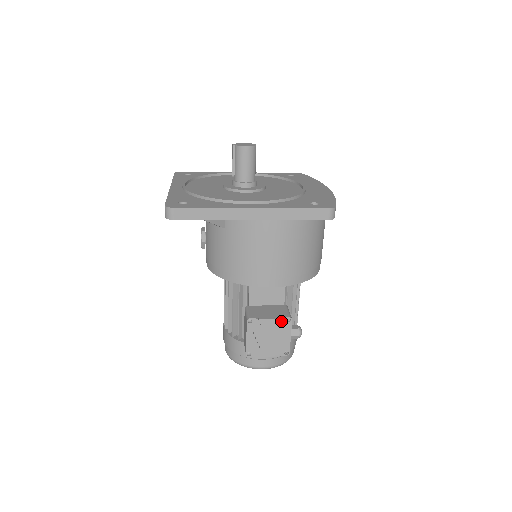
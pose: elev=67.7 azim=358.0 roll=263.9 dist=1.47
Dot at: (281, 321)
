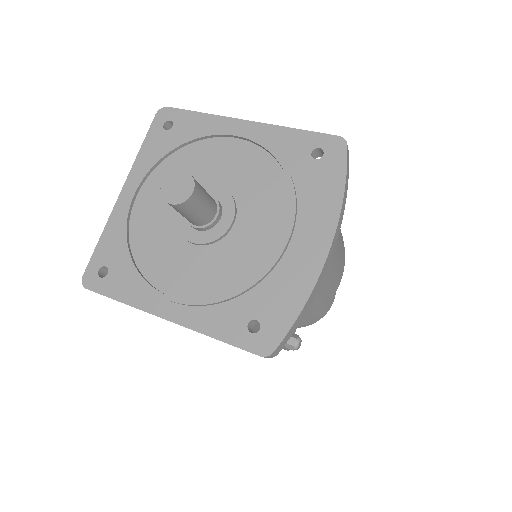
Dot at: occluded
